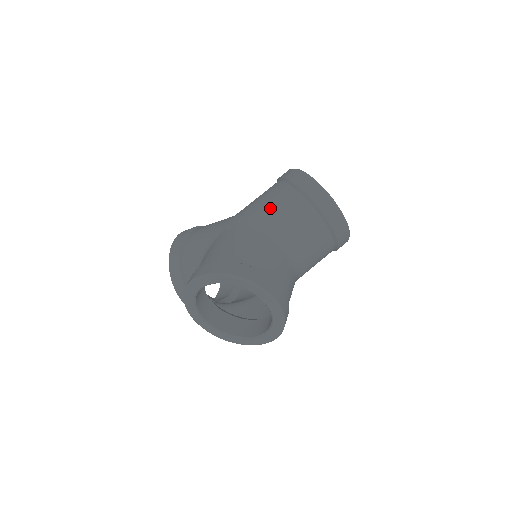
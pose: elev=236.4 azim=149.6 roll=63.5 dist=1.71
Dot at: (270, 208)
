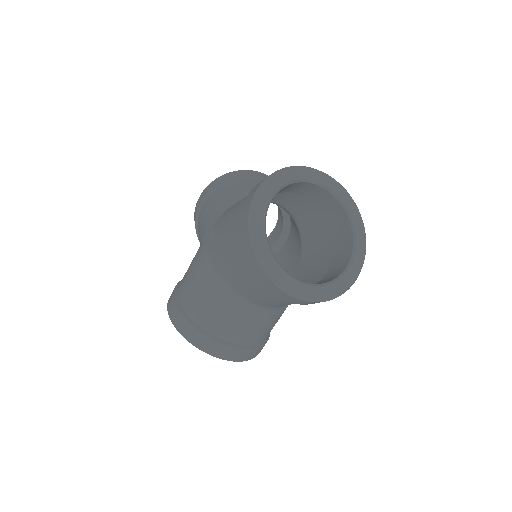
Dot at: (223, 253)
